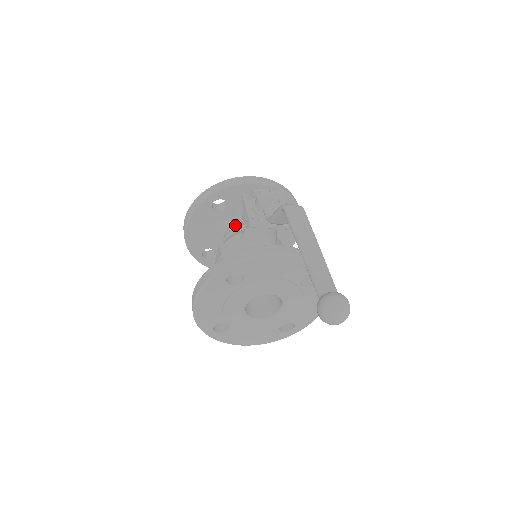
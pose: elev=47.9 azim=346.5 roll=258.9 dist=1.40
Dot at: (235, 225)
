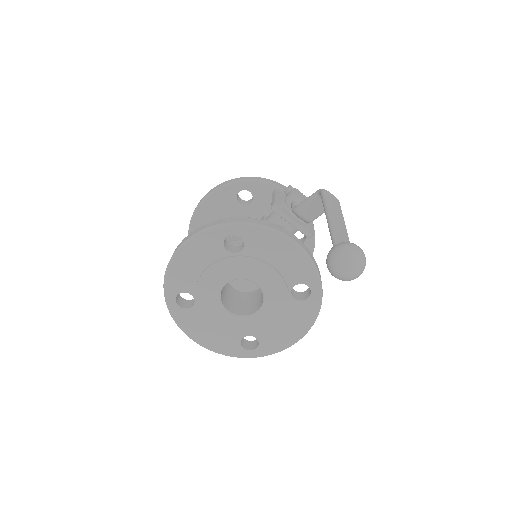
Dot at: occluded
